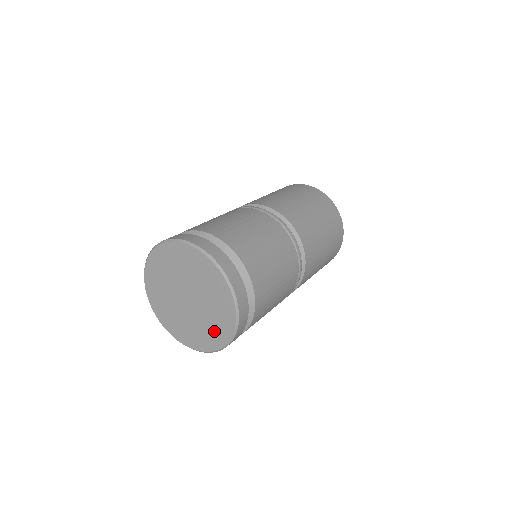
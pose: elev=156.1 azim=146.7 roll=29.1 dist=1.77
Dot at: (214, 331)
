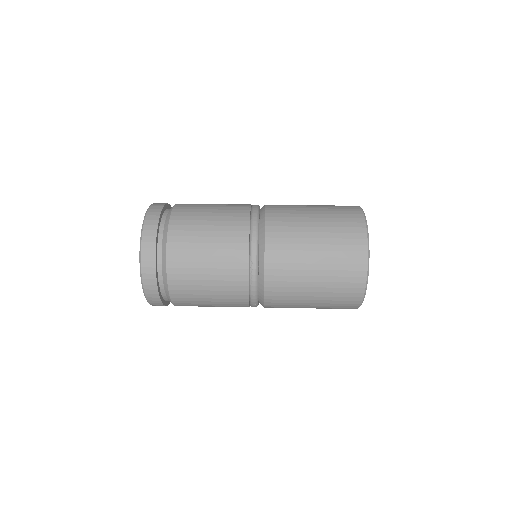
Dot at: occluded
